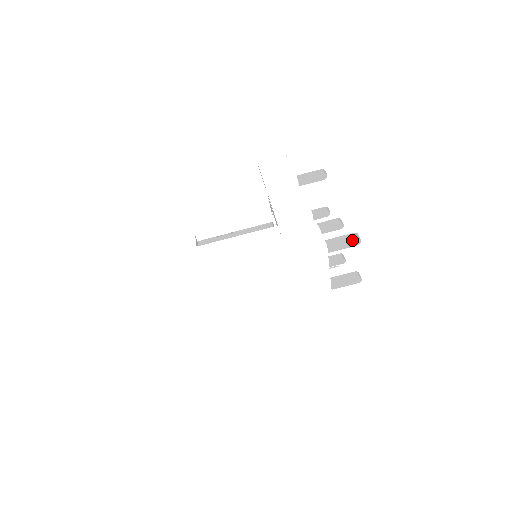
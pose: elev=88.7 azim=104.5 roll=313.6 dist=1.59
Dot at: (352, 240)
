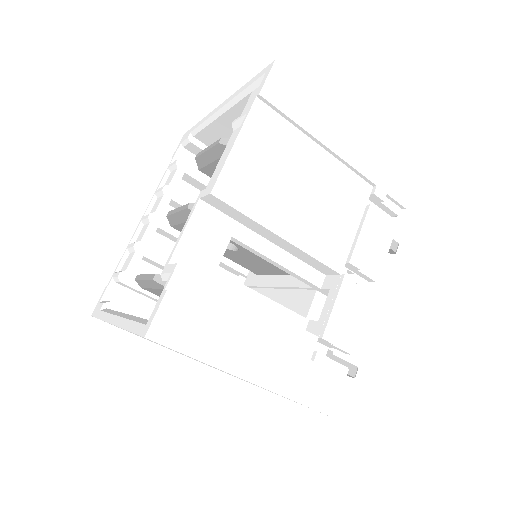
Dot at: (349, 375)
